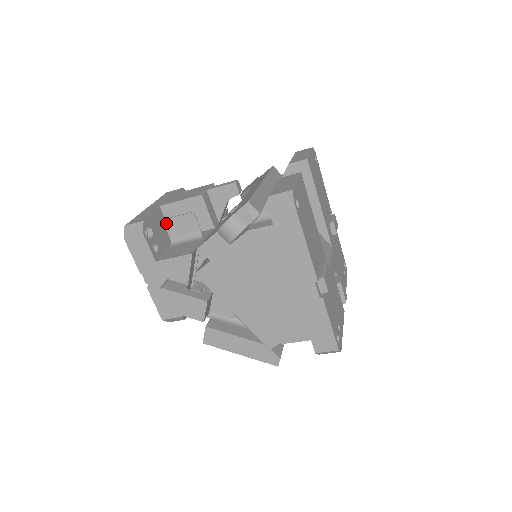
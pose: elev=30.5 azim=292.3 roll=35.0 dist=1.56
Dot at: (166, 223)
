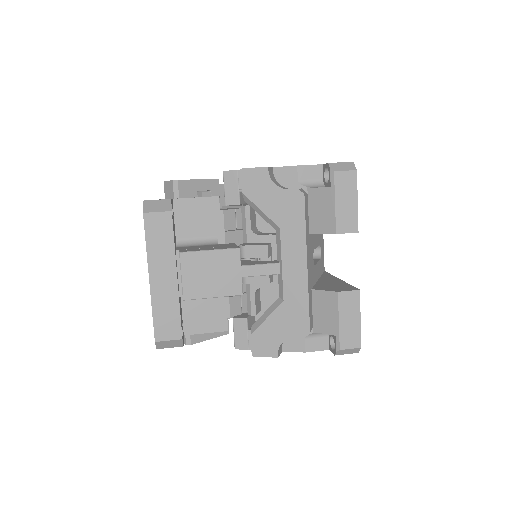
Dot at: occluded
